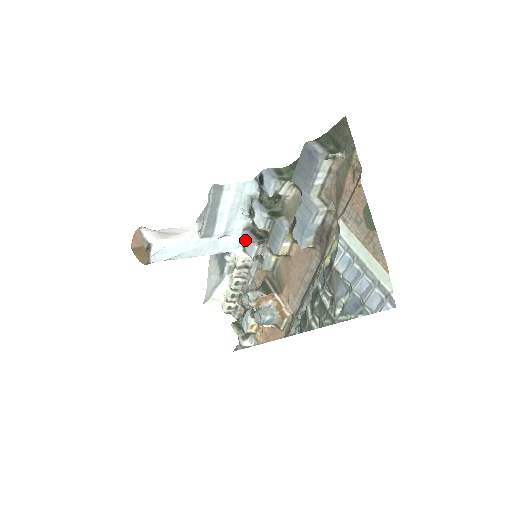
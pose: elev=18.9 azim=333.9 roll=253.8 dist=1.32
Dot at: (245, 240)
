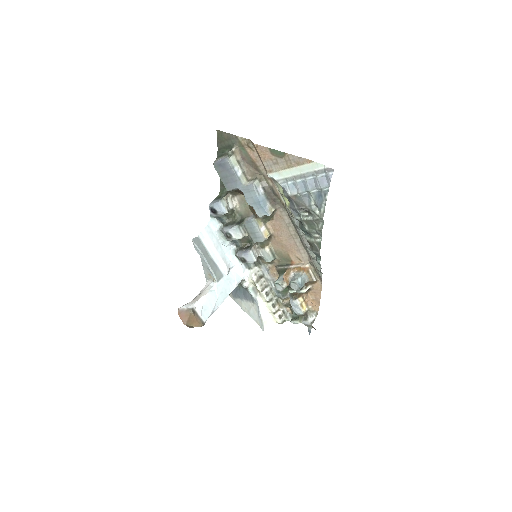
Dot at: (242, 256)
